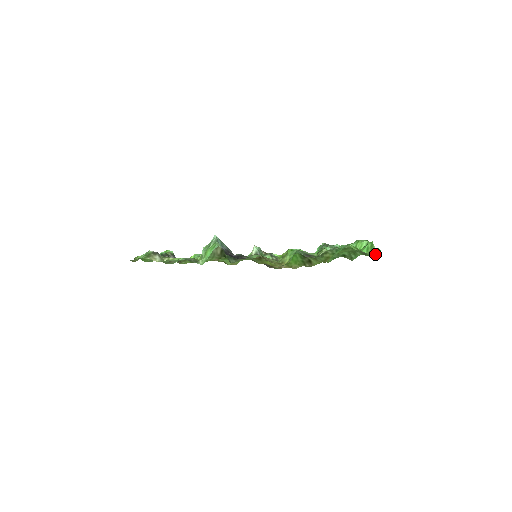
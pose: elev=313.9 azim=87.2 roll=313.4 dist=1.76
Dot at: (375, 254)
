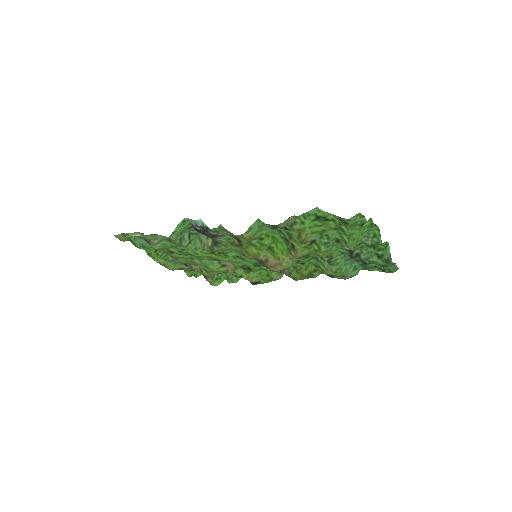
Dot at: (351, 217)
